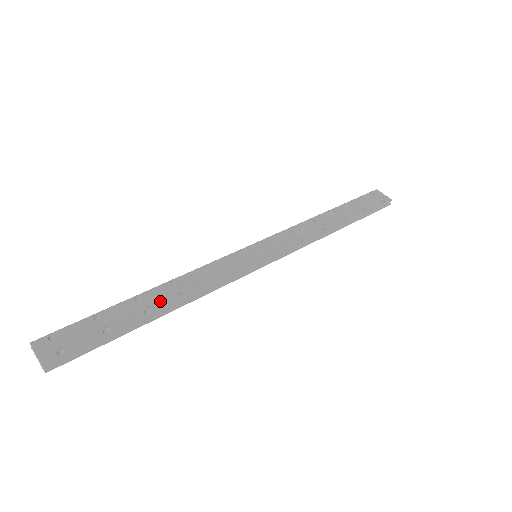
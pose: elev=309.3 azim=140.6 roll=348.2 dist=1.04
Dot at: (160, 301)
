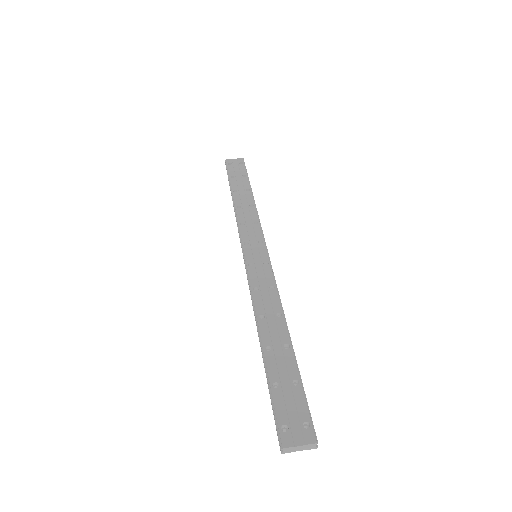
Dot at: (278, 334)
